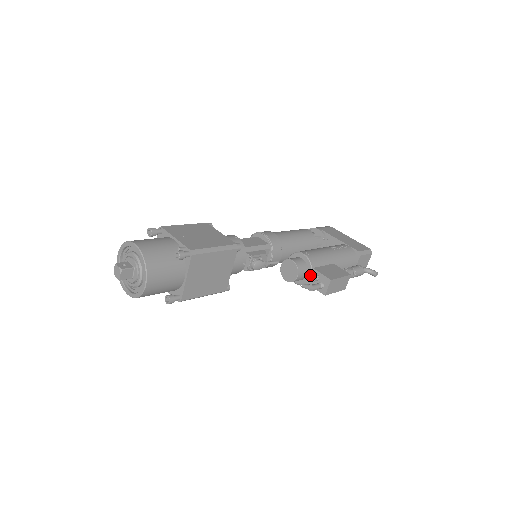
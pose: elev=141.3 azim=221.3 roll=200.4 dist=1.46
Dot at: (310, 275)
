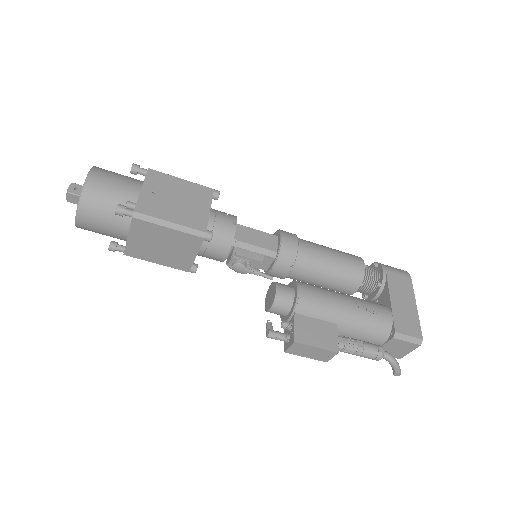
Dot at: (288, 318)
